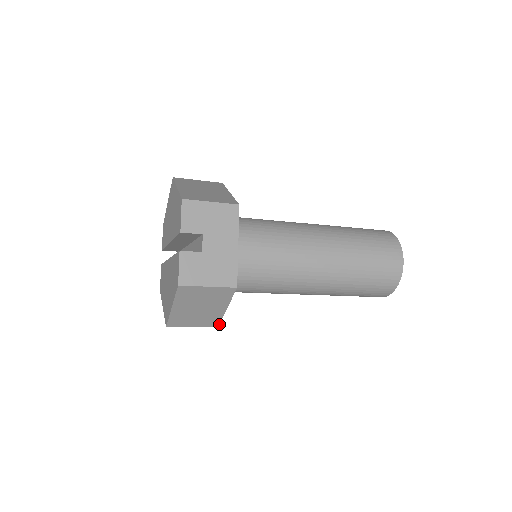
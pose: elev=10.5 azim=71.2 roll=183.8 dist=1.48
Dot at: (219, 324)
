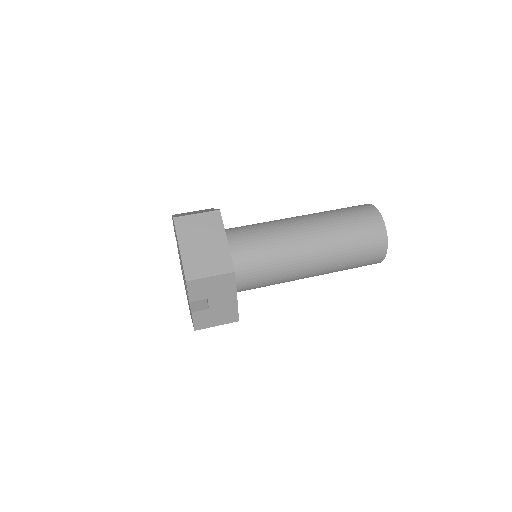
Dot at: occluded
